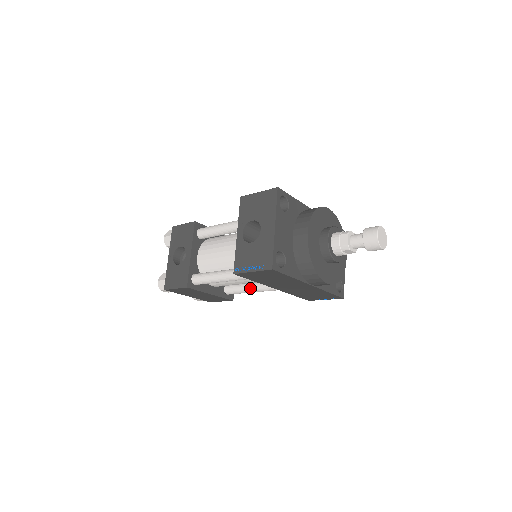
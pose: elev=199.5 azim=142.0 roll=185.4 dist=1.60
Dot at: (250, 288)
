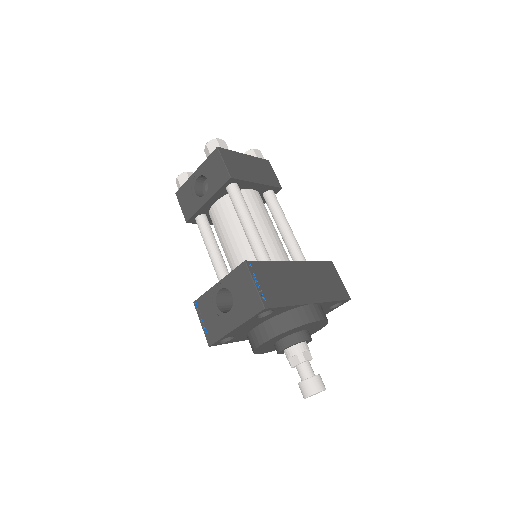
Dot at: occluded
